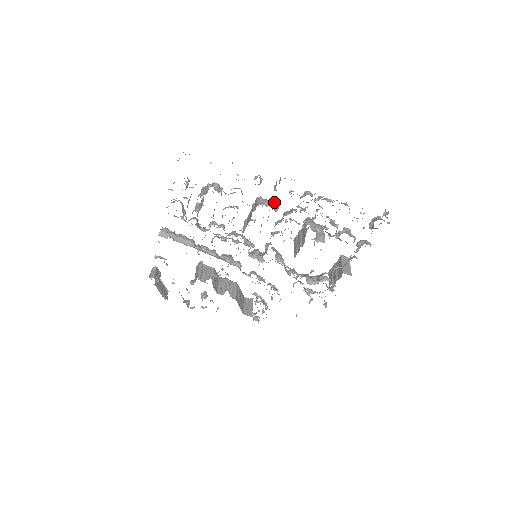
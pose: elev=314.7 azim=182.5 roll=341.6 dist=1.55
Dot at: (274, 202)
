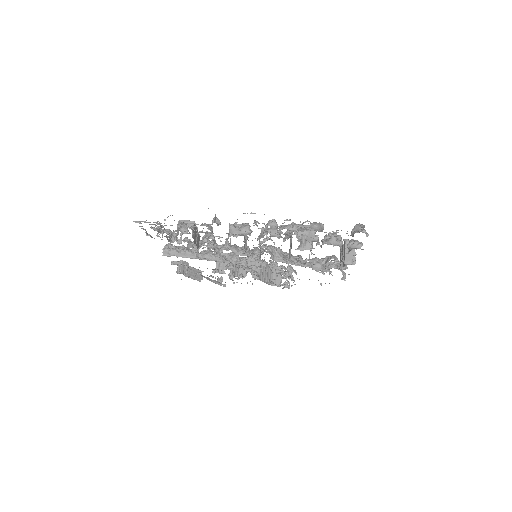
Dot at: (244, 229)
